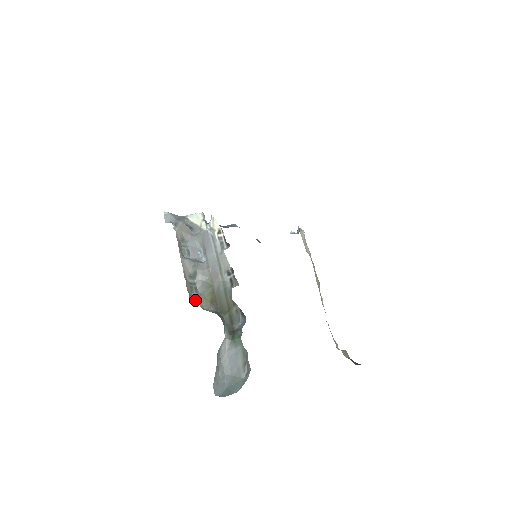
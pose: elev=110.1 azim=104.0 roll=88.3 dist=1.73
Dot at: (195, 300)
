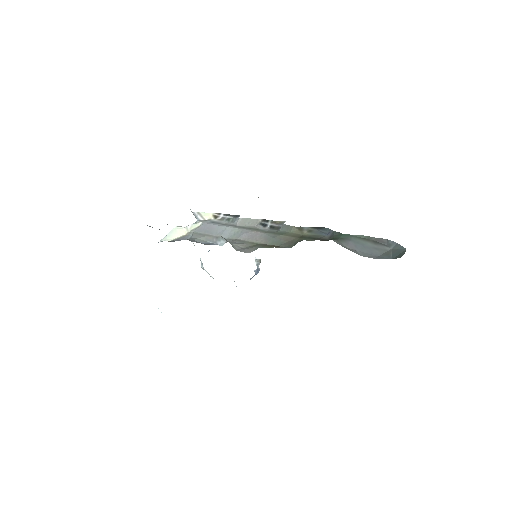
Dot at: occluded
